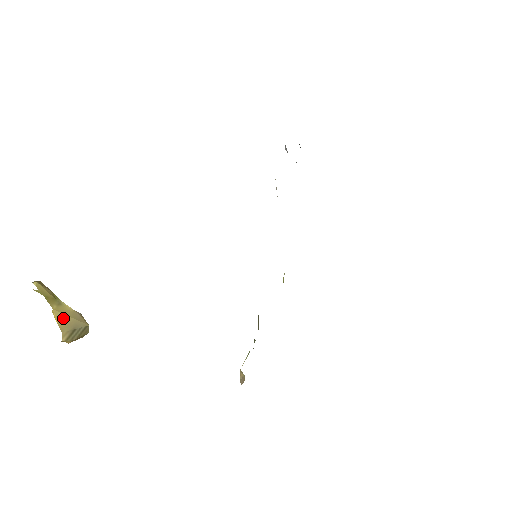
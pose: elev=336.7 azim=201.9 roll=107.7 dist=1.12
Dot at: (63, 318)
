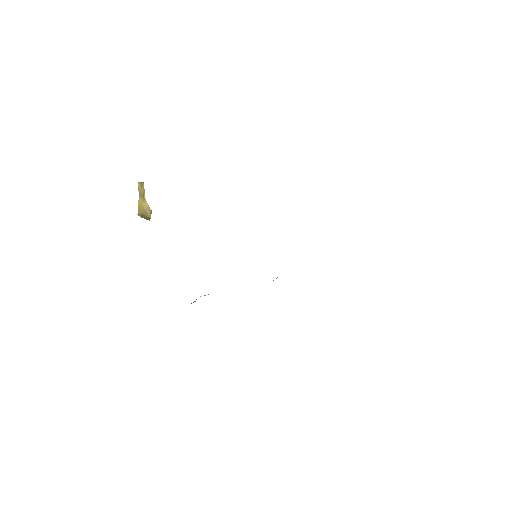
Dot at: (141, 207)
